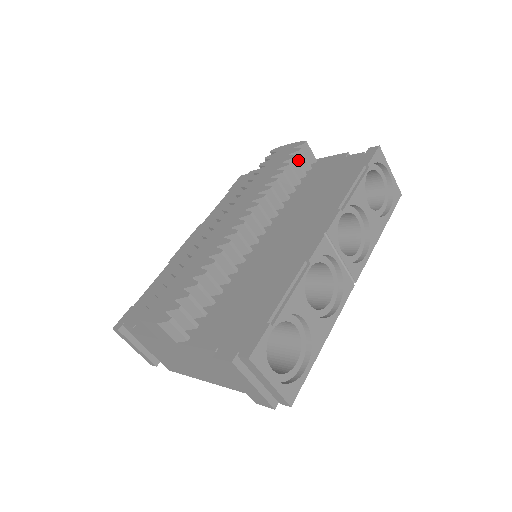
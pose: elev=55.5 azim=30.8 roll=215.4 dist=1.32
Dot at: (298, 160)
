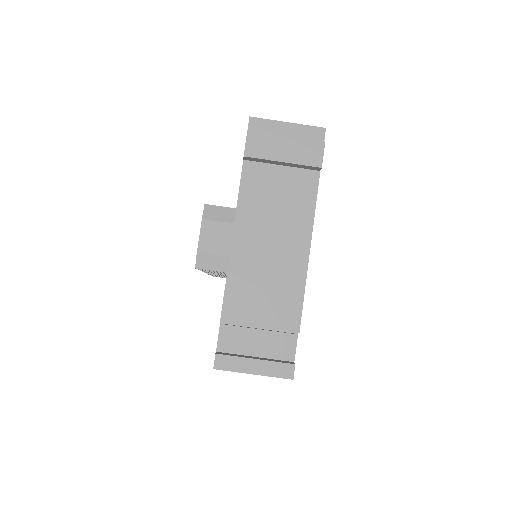
Dot at: occluded
